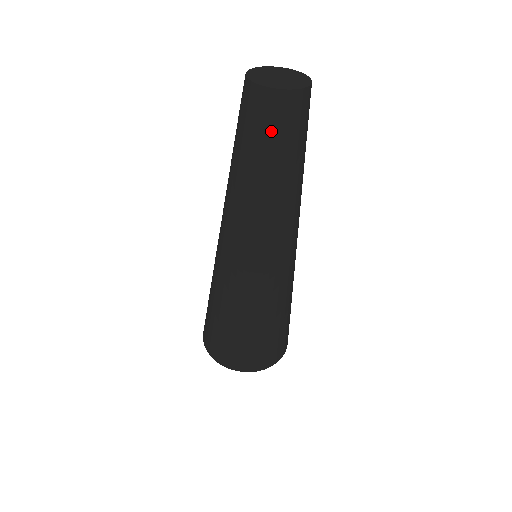
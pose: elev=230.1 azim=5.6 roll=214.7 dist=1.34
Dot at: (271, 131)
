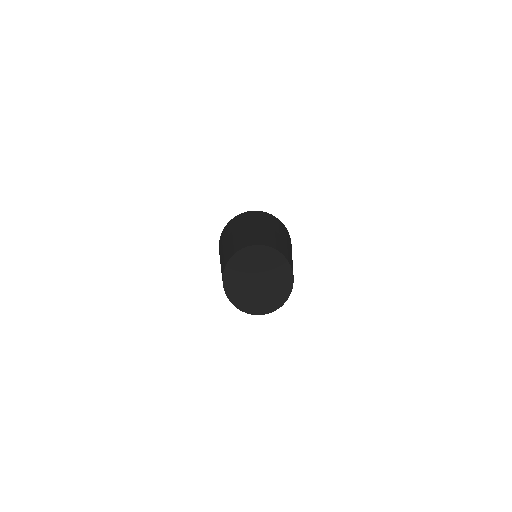
Dot at: occluded
